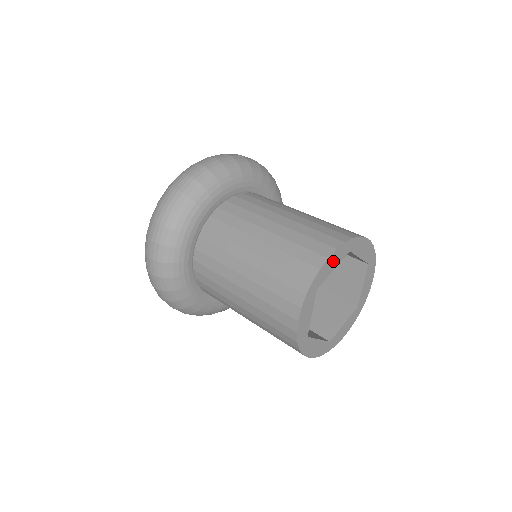
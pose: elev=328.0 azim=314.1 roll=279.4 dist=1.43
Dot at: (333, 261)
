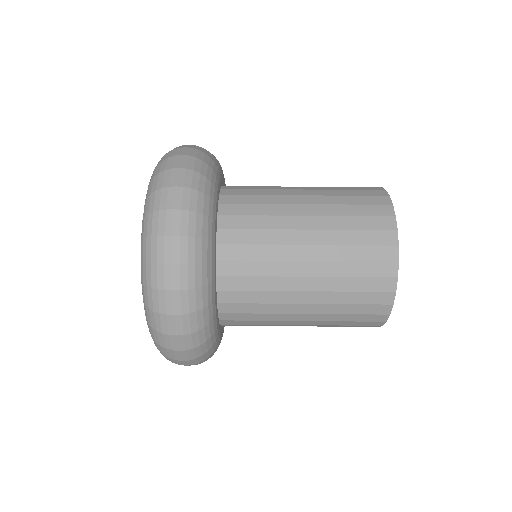
Dot at: occluded
